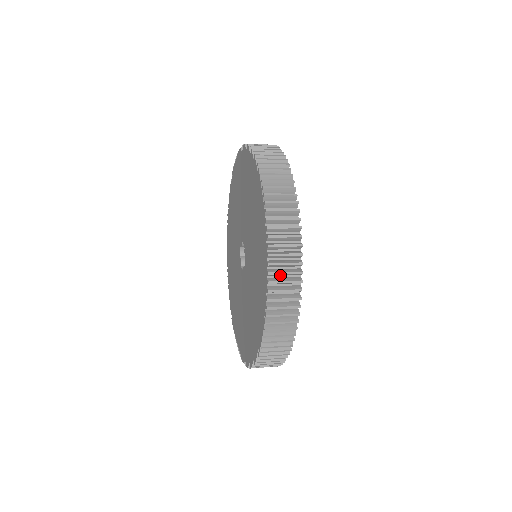
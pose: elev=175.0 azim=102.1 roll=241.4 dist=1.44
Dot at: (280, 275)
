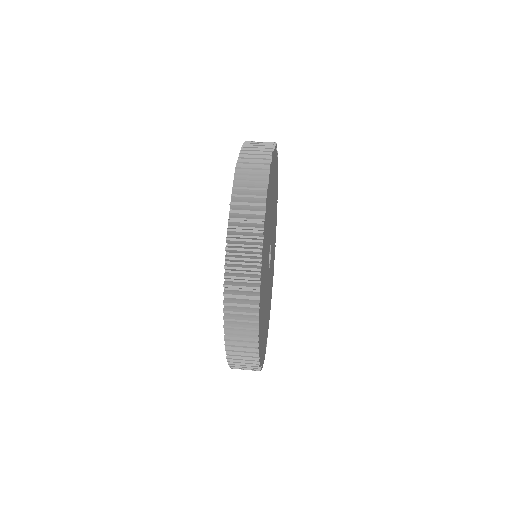
Dot at: occluded
